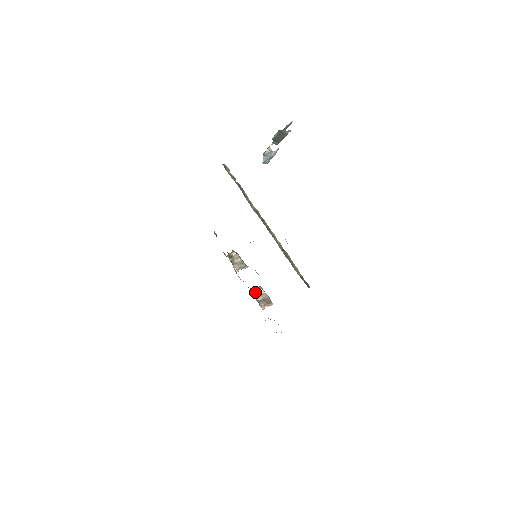
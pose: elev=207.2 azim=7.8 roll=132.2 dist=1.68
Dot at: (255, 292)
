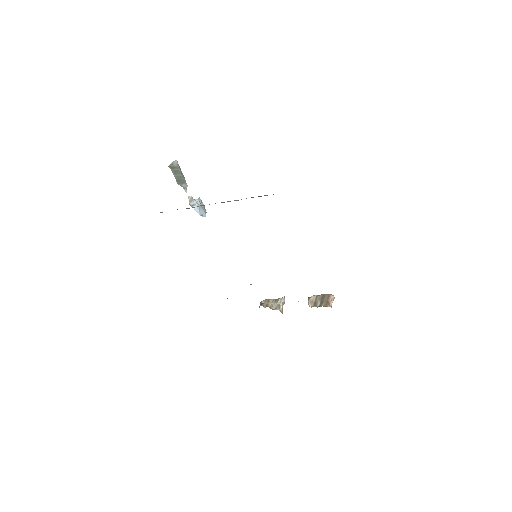
Dot at: (309, 304)
